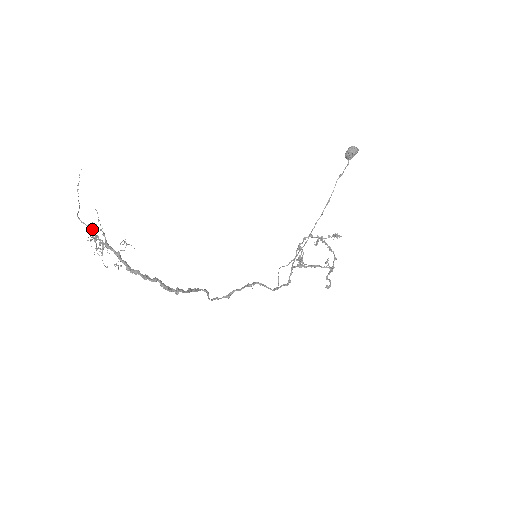
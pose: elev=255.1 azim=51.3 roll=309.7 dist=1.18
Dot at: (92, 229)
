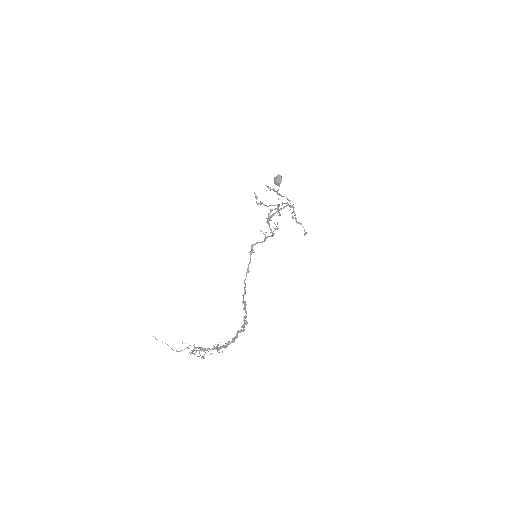
Dot at: (193, 353)
